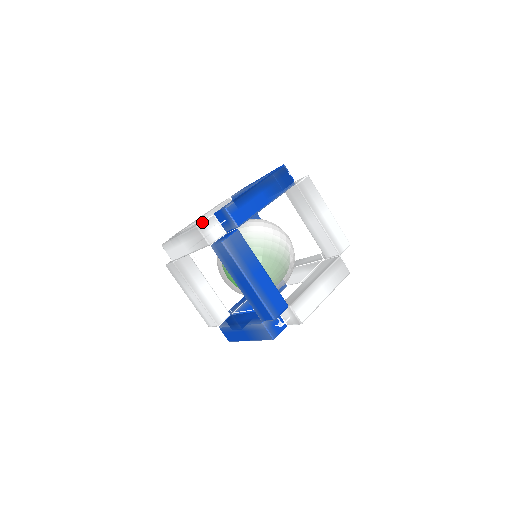
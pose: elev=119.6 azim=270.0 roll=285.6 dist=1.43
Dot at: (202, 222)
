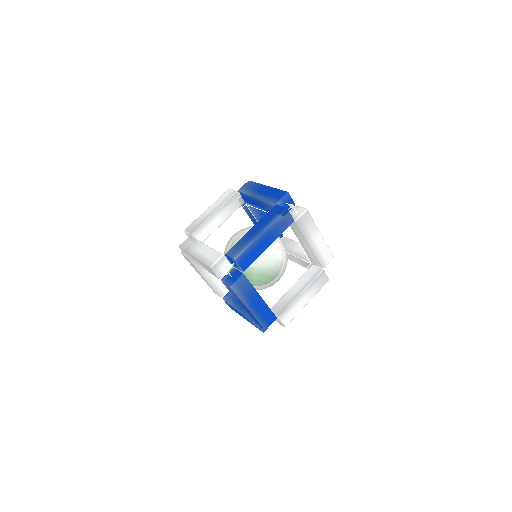
Dot at: (215, 263)
